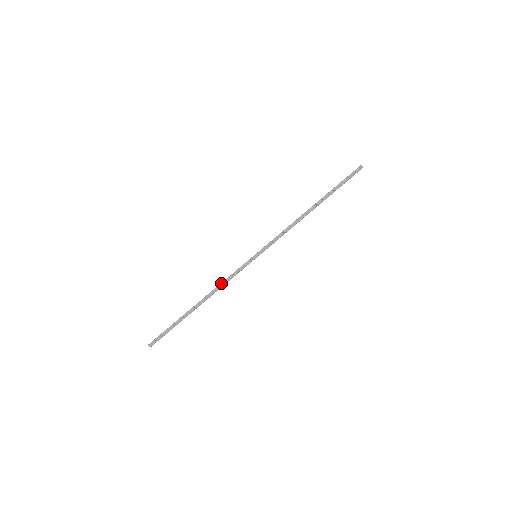
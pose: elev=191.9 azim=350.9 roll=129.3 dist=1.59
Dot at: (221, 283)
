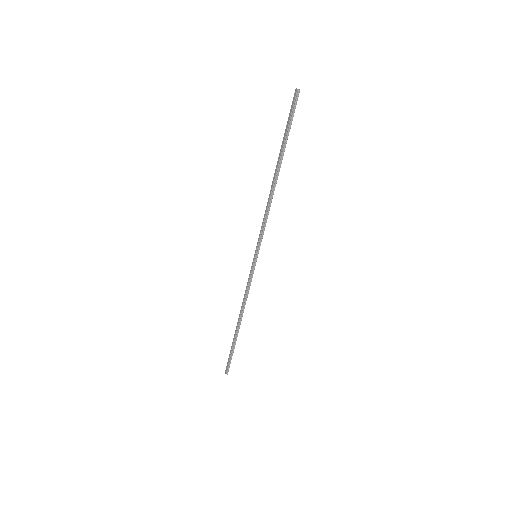
Dot at: (244, 296)
